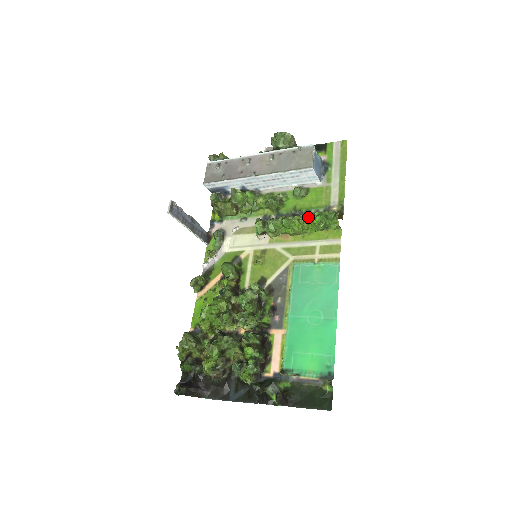
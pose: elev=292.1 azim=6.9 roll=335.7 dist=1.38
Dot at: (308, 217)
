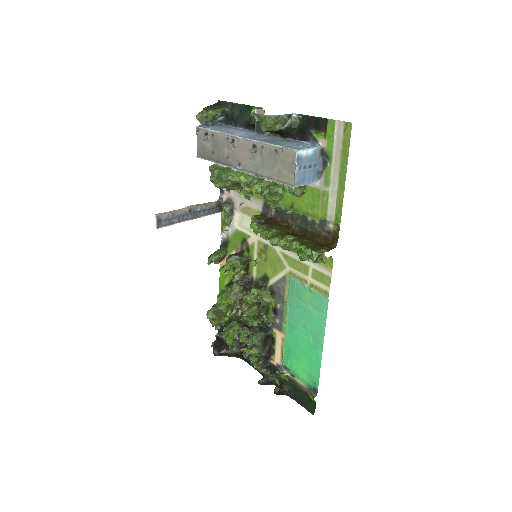
Dot at: (293, 247)
